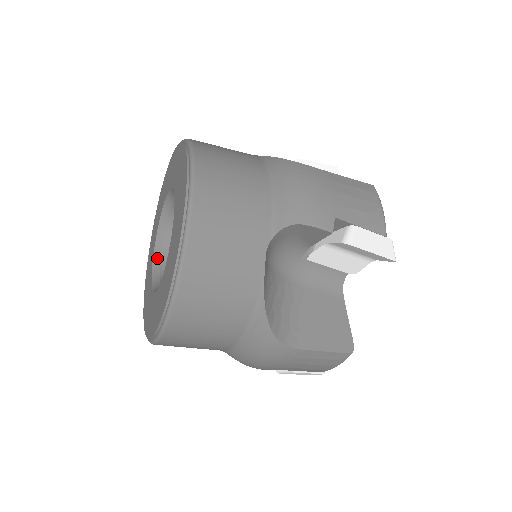
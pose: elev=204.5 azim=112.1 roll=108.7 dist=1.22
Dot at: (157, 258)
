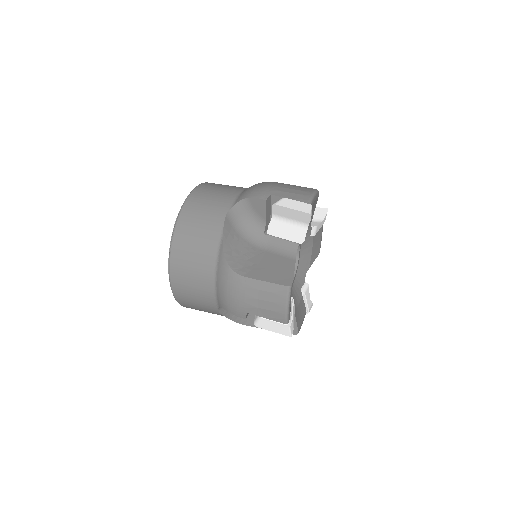
Dot at: occluded
